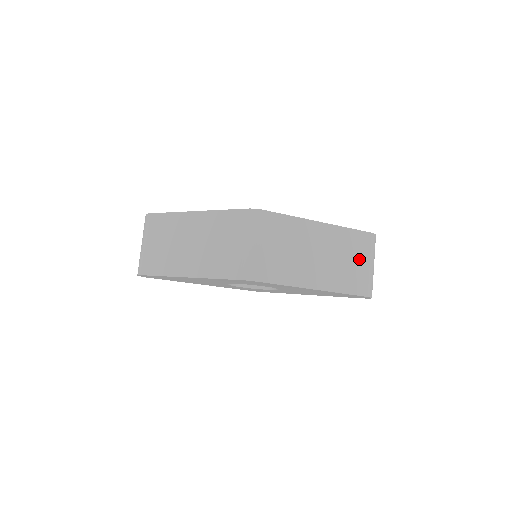
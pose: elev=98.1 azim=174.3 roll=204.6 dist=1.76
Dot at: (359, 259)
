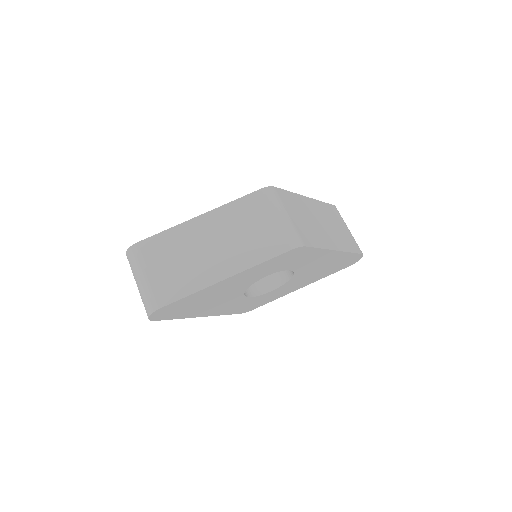
Dot at: (342, 225)
